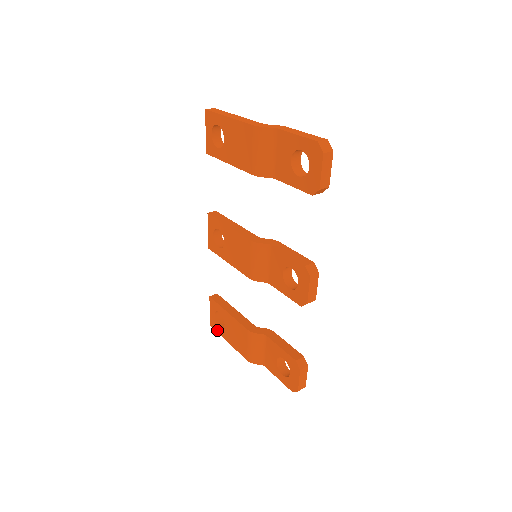
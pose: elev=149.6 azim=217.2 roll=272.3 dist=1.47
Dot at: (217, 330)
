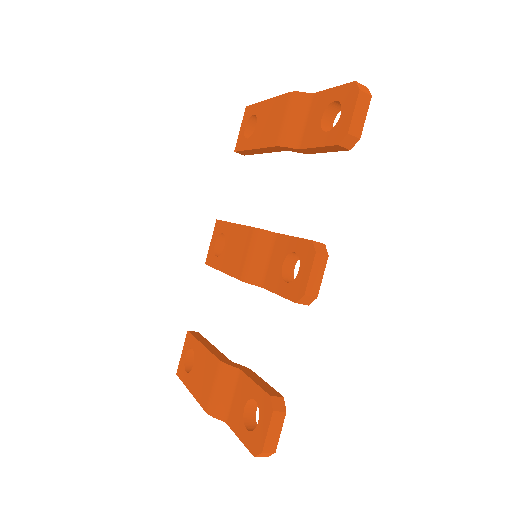
Dot at: (182, 378)
